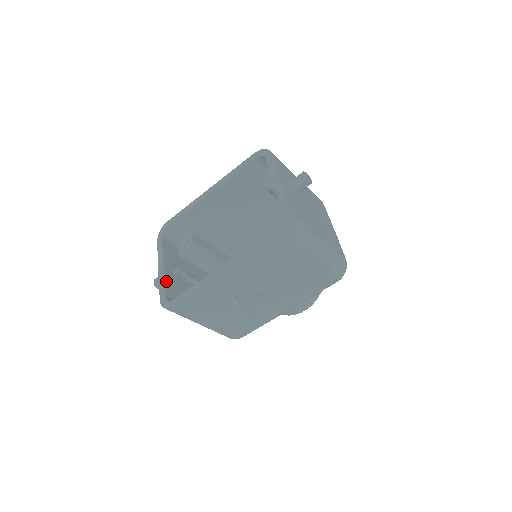
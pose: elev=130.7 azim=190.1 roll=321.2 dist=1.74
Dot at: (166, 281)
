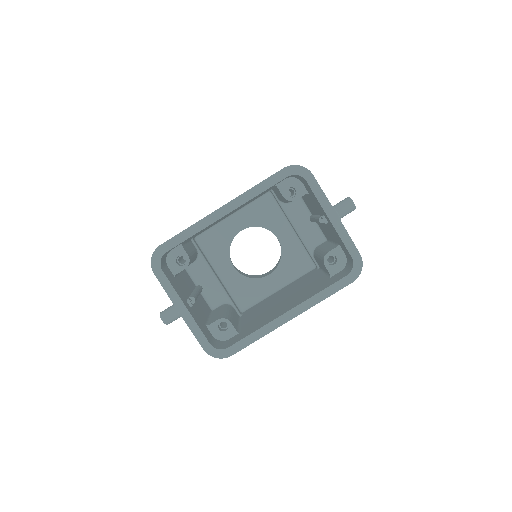
Dot at: (198, 325)
